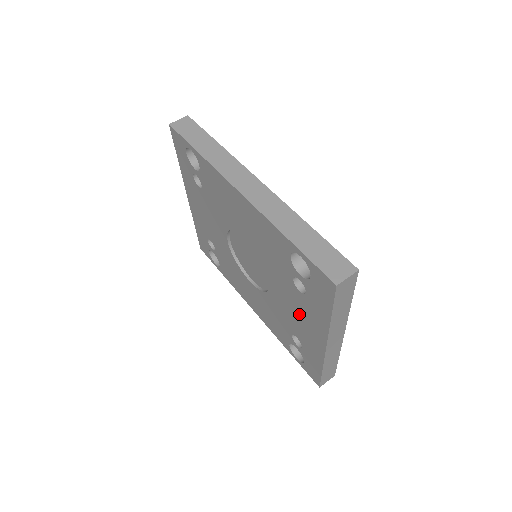
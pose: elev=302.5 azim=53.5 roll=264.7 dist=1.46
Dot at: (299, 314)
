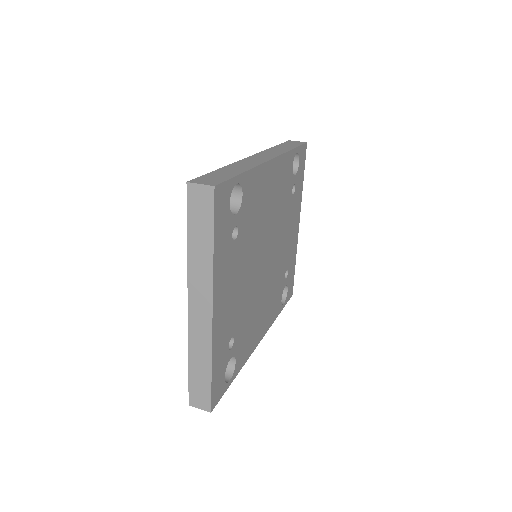
Dot at: occluded
